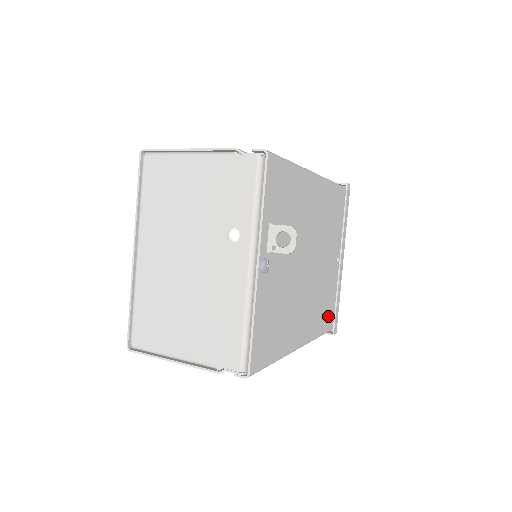
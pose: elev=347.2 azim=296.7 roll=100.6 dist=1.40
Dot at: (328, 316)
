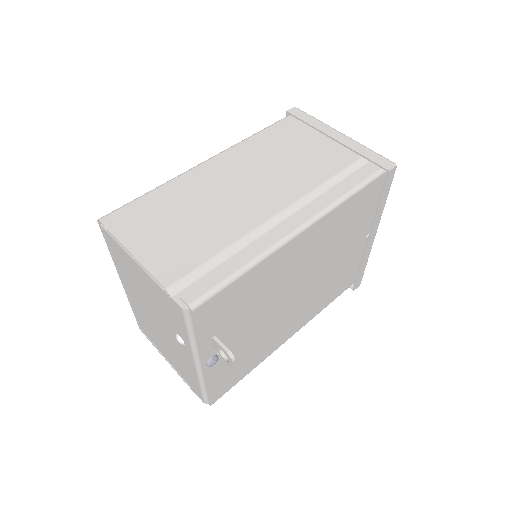
Dot at: (346, 282)
